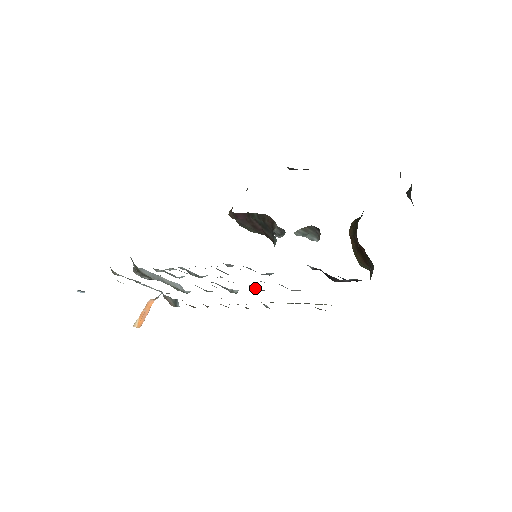
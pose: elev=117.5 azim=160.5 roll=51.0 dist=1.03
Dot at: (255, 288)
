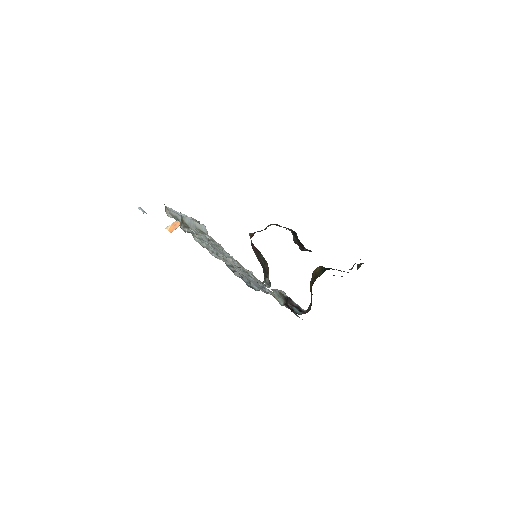
Dot at: (248, 273)
